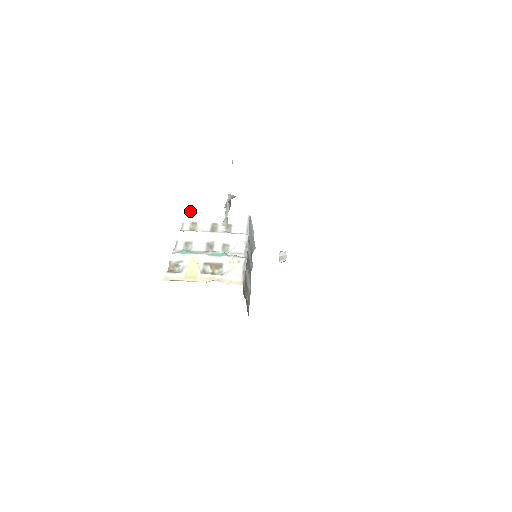
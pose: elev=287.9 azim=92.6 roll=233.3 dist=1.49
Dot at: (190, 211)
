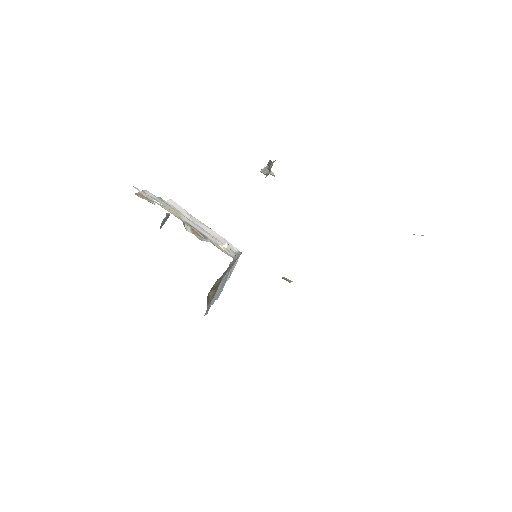
Dot at: (169, 213)
